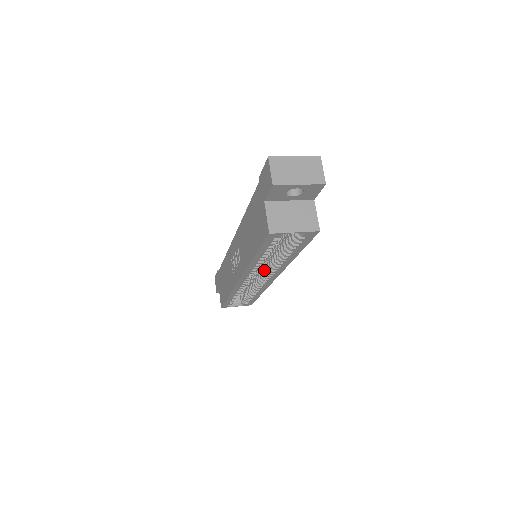
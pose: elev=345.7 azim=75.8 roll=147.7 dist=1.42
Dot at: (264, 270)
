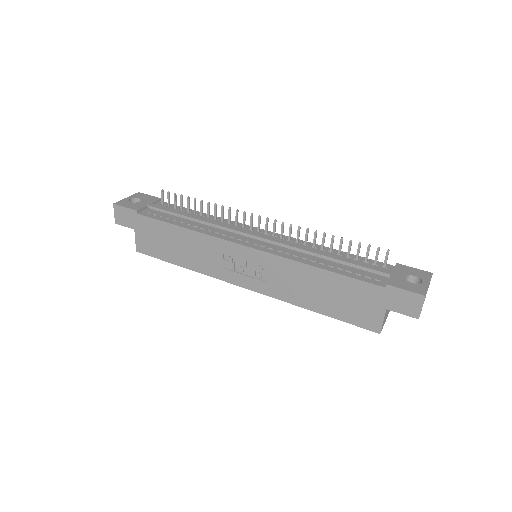
Dot at: occluded
